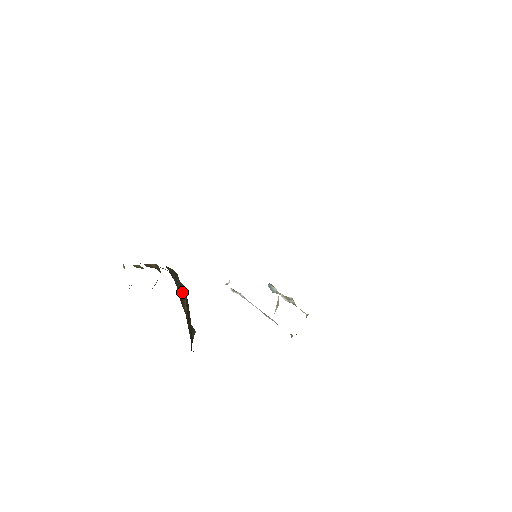
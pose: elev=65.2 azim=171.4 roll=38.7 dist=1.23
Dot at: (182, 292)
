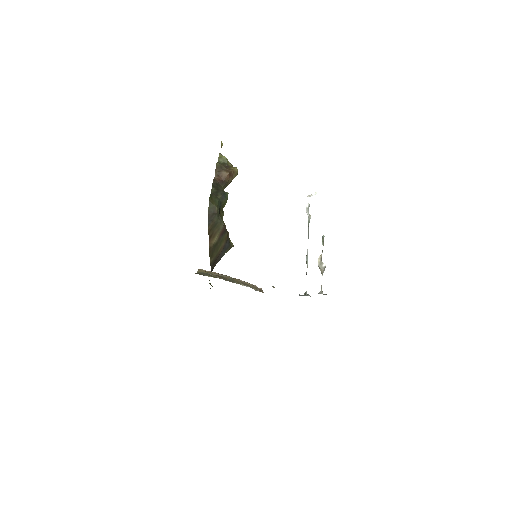
Dot at: (215, 228)
